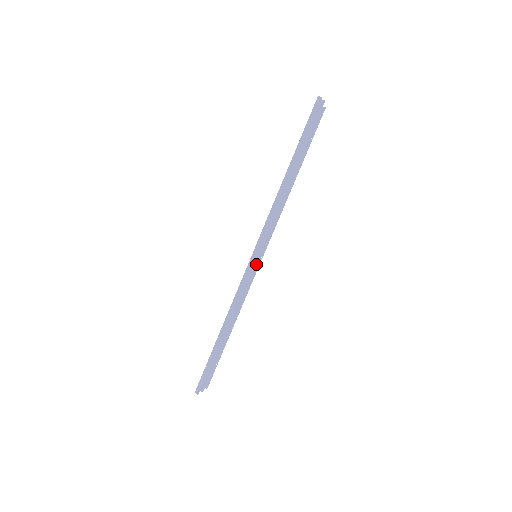
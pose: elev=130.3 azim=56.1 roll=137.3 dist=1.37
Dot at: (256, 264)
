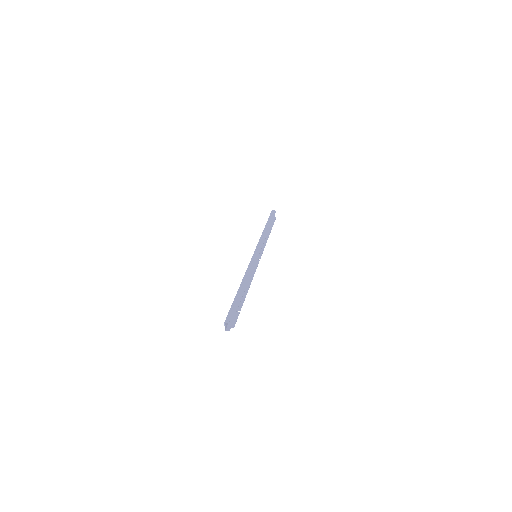
Dot at: (256, 262)
